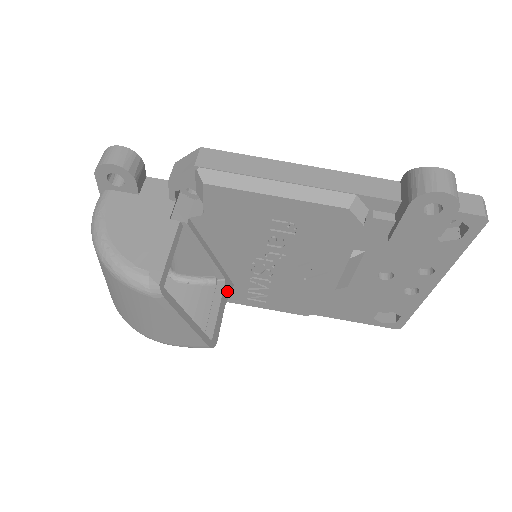
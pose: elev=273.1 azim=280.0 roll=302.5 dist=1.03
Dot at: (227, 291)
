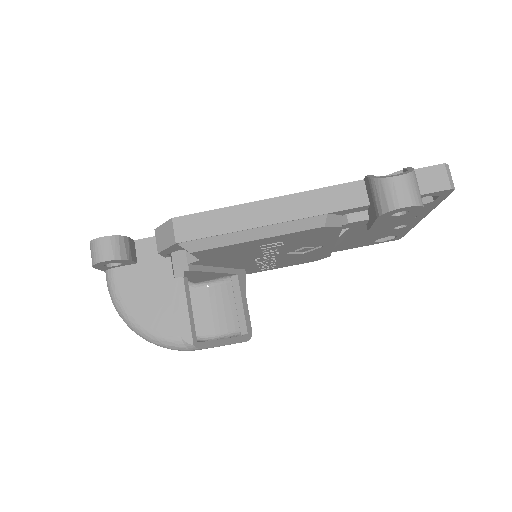
Dot at: (242, 282)
